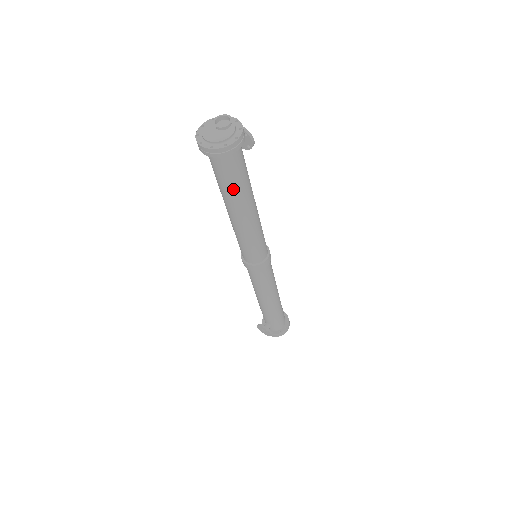
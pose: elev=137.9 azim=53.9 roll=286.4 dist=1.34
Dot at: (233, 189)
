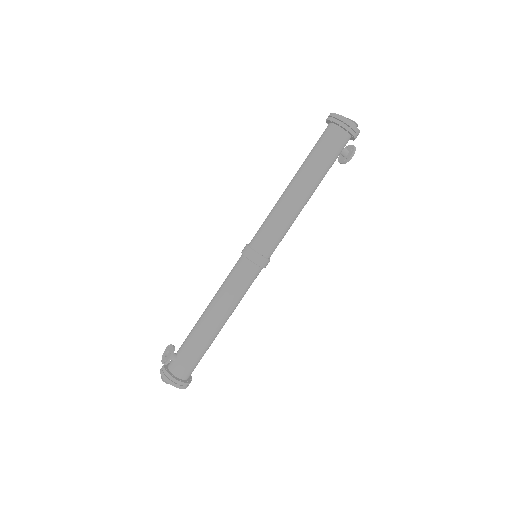
Dot at: (314, 159)
